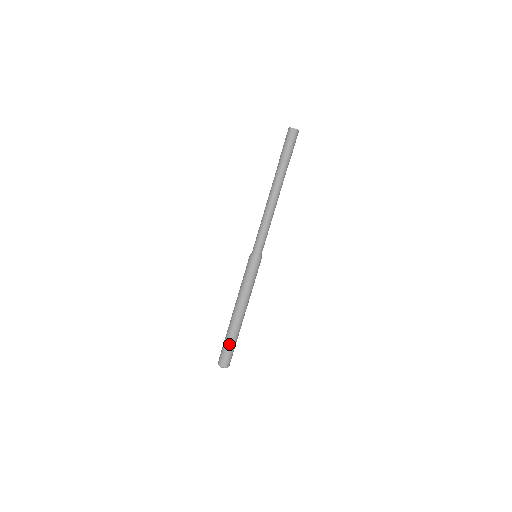
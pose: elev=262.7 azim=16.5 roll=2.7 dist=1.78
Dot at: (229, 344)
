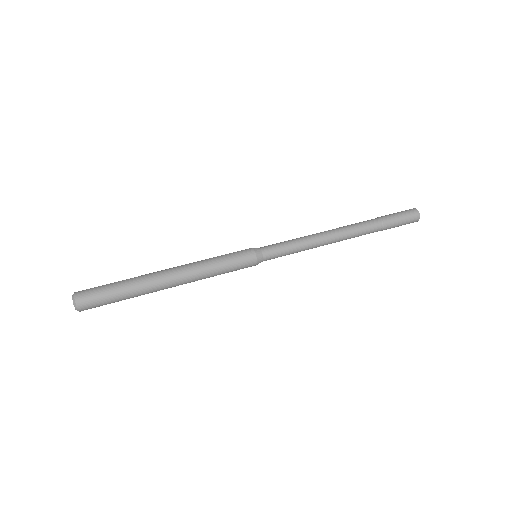
Dot at: (116, 284)
